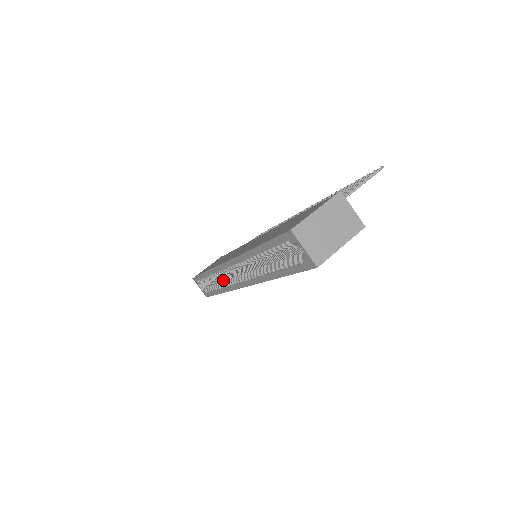
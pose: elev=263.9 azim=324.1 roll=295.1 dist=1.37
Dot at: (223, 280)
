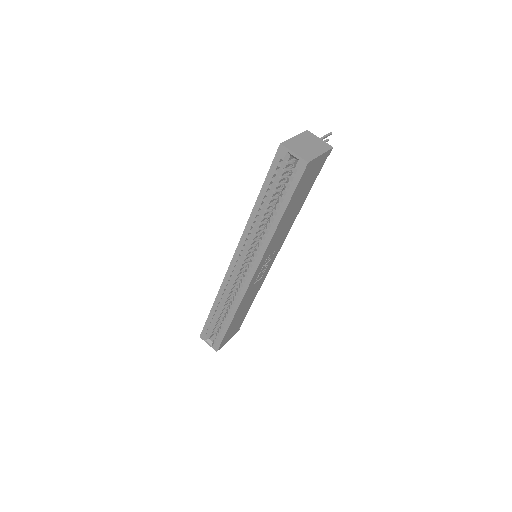
Dot at: occluded
